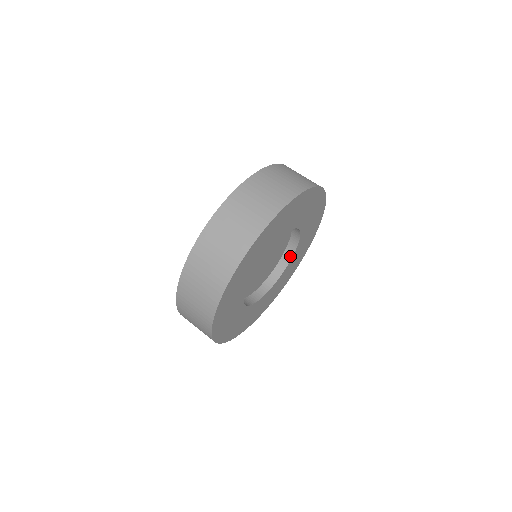
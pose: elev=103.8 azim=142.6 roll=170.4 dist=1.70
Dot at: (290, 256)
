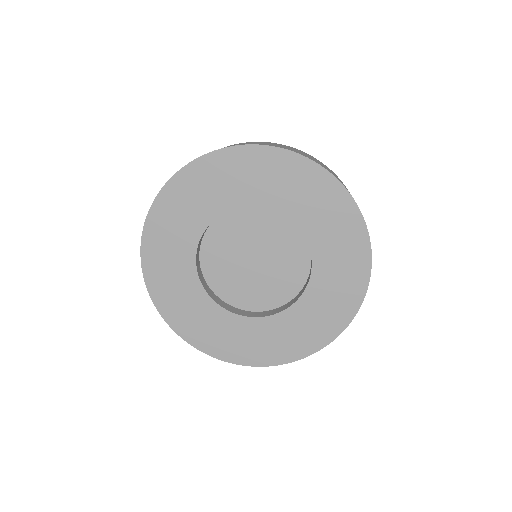
Dot at: (286, 308)
